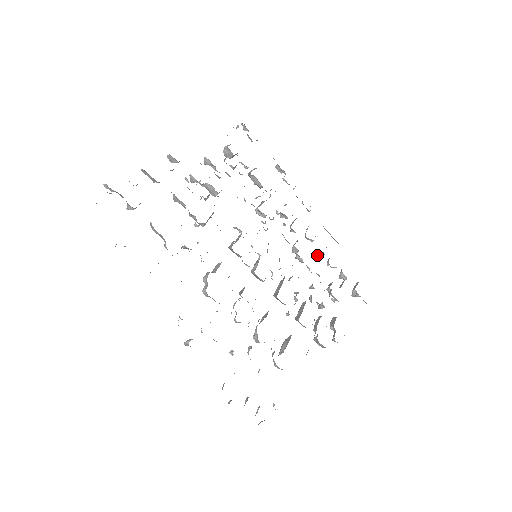
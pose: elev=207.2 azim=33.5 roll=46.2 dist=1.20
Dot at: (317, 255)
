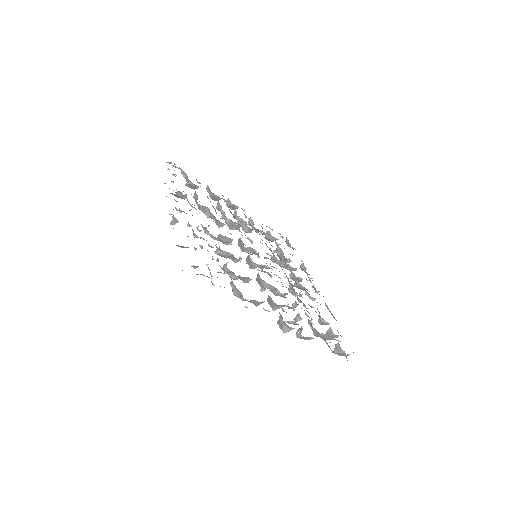
Dot at: occluded
